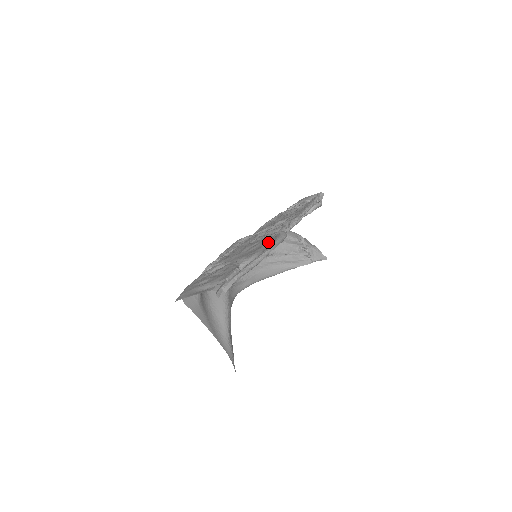
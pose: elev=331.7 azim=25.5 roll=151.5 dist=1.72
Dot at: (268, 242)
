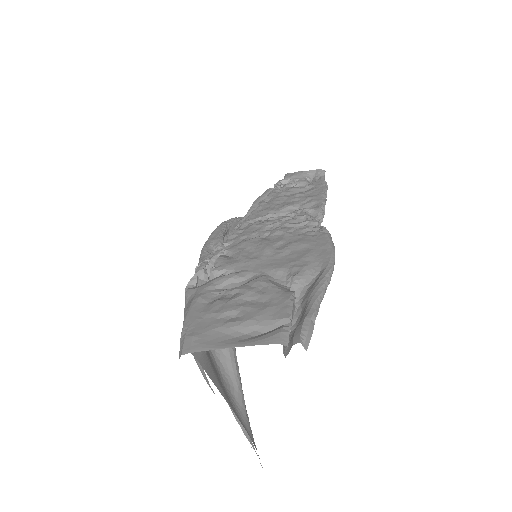
Dot at: (313, 245)
